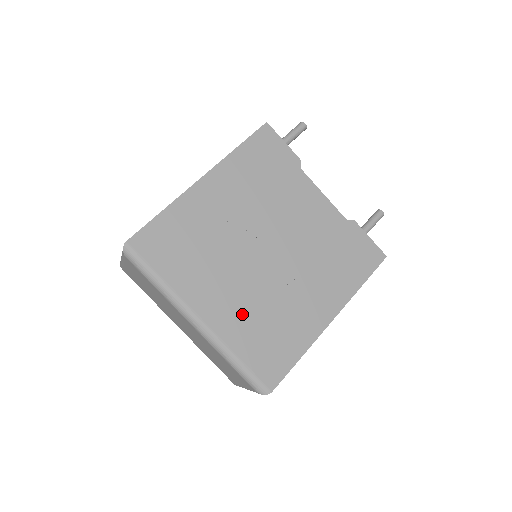
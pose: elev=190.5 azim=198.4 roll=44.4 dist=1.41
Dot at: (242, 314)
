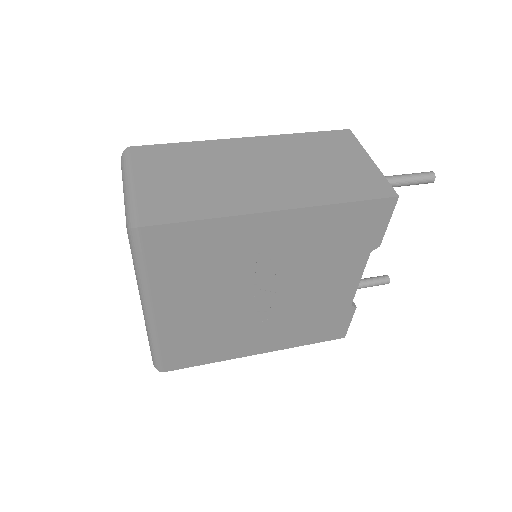
Dot at: (193, 325)
